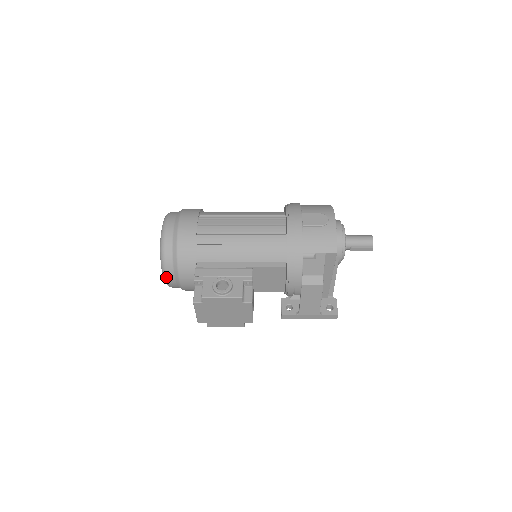
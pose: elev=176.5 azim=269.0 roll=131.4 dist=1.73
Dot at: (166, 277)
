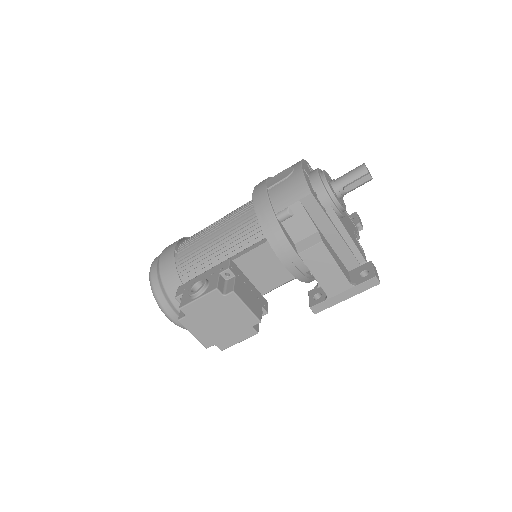
Dot at: (167, 315)
